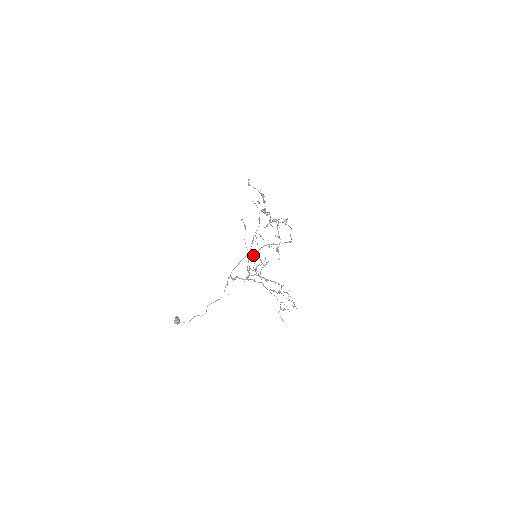
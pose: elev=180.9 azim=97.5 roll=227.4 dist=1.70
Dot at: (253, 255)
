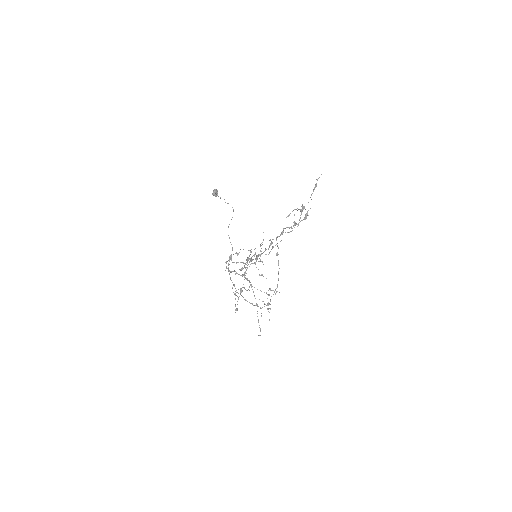
Dot at: (263, 232)
